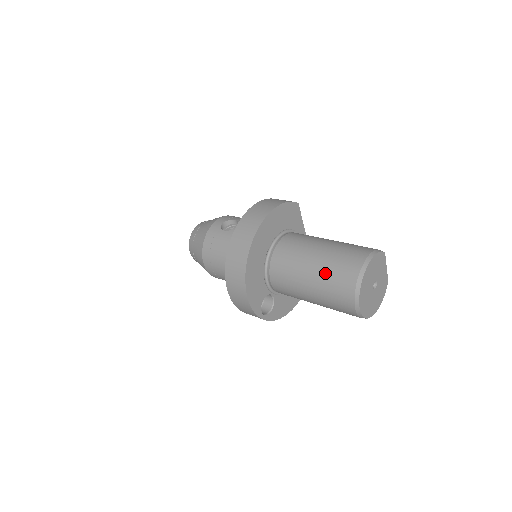
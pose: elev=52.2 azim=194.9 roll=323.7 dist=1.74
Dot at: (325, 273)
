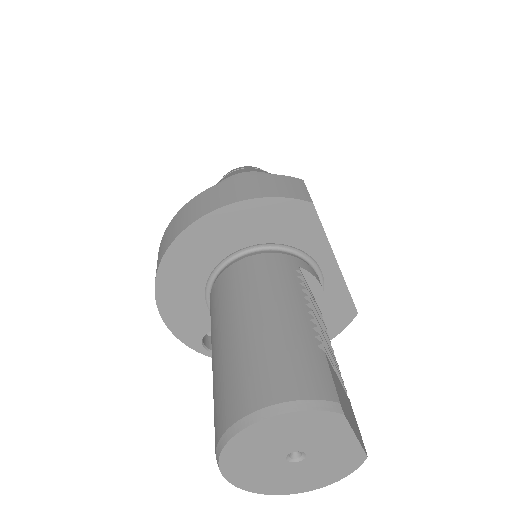
Dot at: (217, 373)
